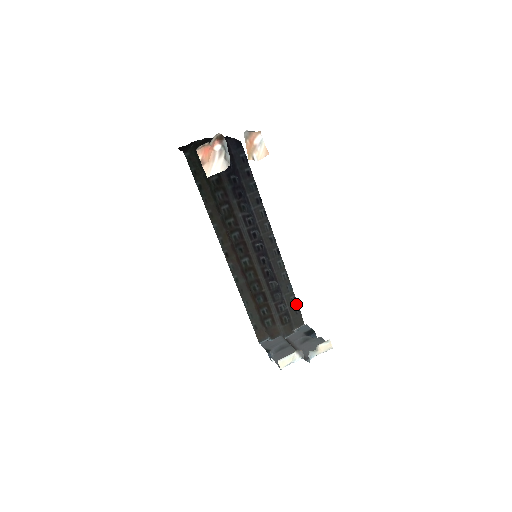
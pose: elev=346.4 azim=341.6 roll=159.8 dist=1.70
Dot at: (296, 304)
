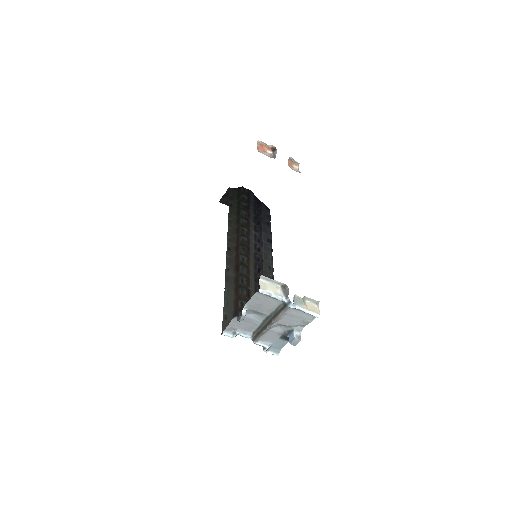
Dot at: occluded
